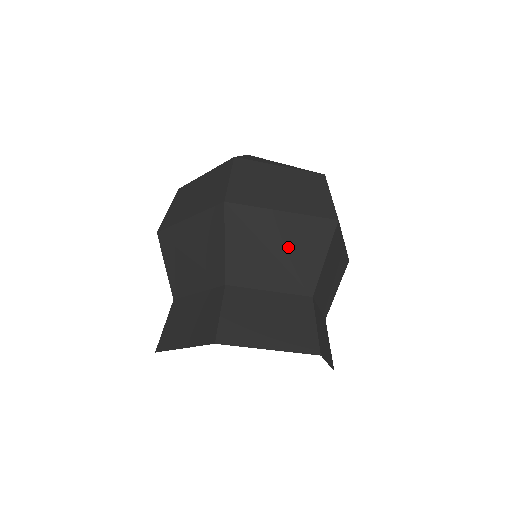
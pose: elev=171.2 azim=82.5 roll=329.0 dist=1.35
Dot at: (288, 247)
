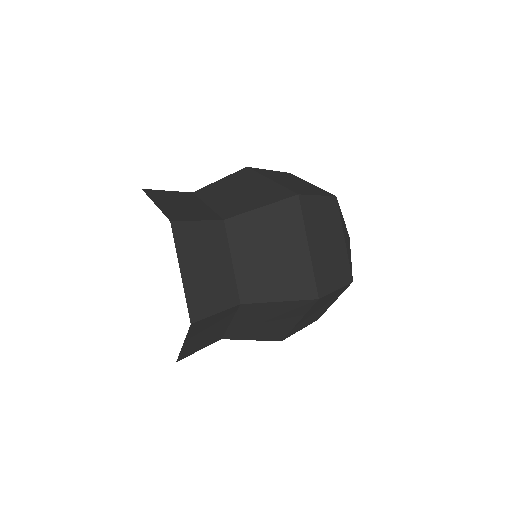
Dot at: (248, 194)
